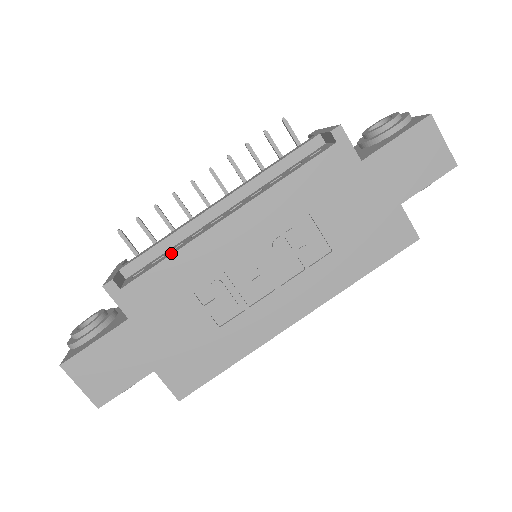
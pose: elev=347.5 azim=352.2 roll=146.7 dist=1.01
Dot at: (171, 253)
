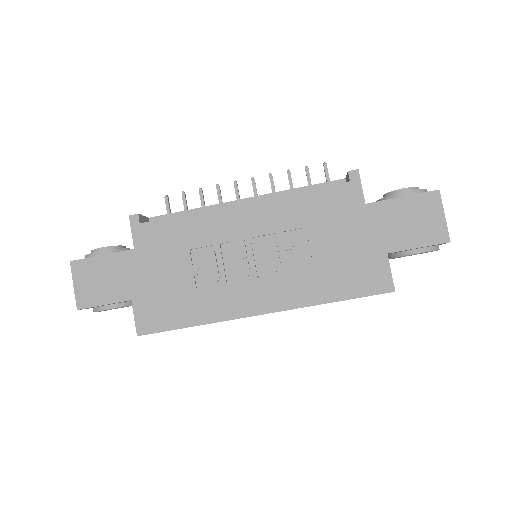
Dot at: (189, 214)
